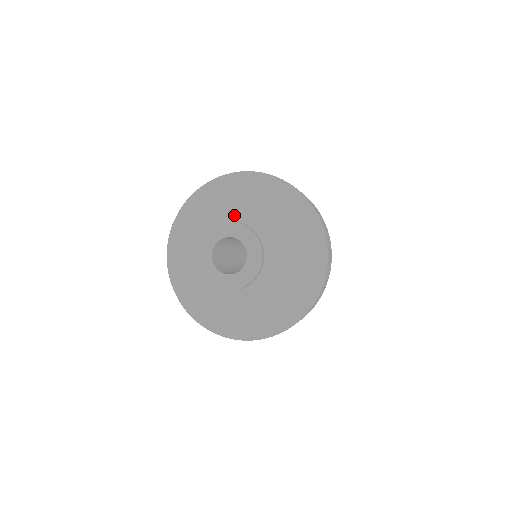
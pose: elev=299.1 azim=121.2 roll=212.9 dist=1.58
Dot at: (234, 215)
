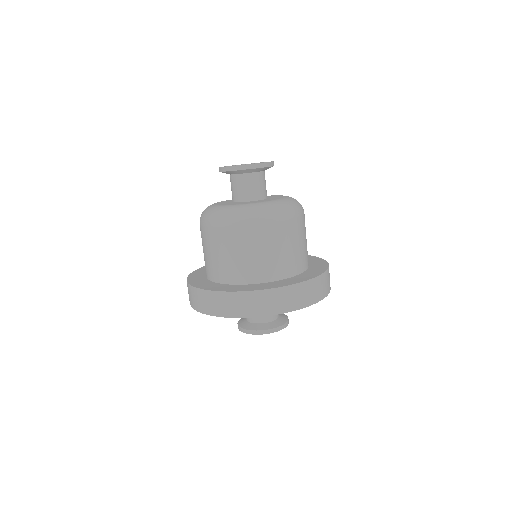
Dot at: occluded
